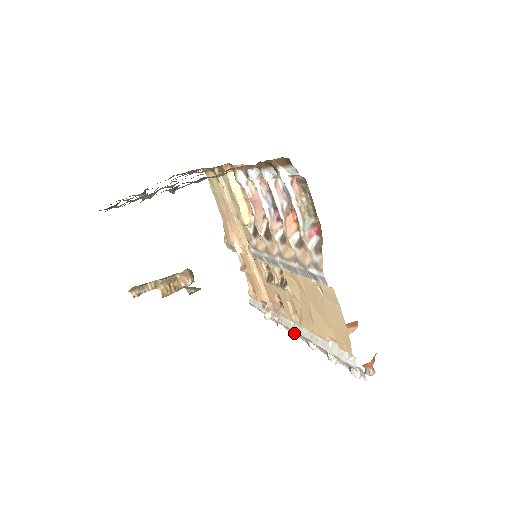
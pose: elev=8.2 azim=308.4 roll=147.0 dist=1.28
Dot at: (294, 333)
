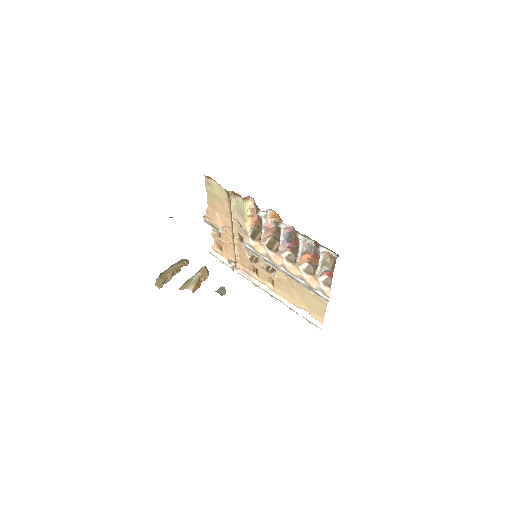
Dot at: occluded
